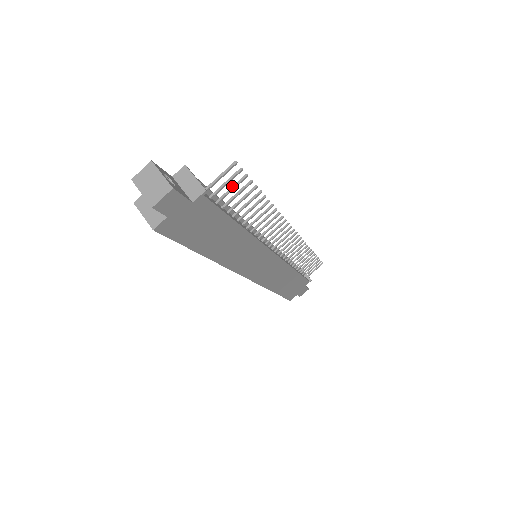
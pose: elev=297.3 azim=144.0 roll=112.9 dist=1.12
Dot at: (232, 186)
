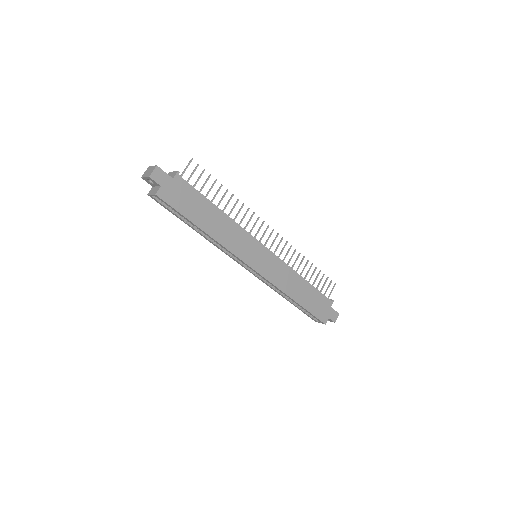
Dot at: (198, 177)
